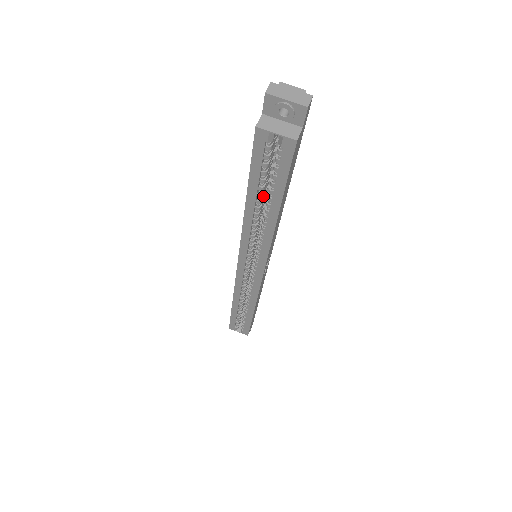
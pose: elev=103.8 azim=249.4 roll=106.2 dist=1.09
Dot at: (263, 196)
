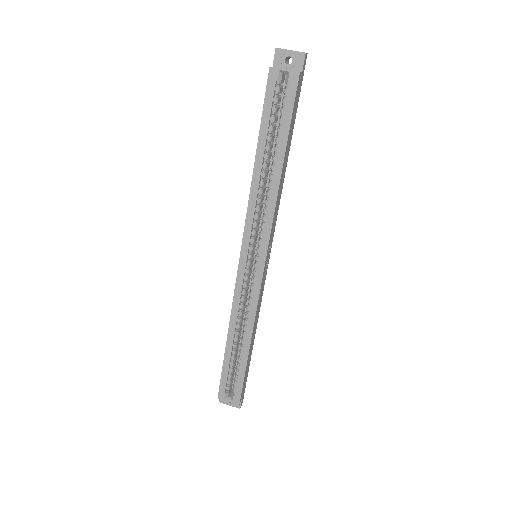
Dot at: (269, 154)
